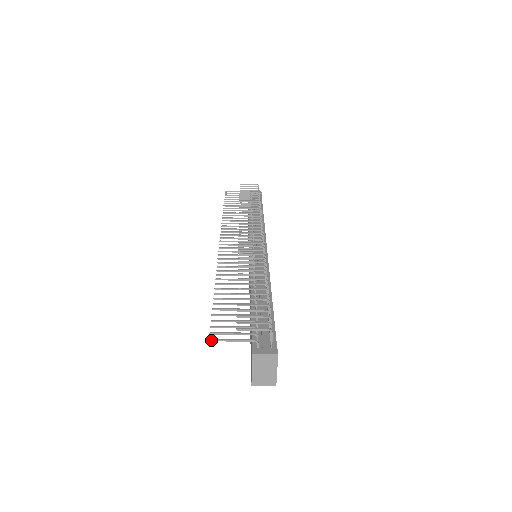
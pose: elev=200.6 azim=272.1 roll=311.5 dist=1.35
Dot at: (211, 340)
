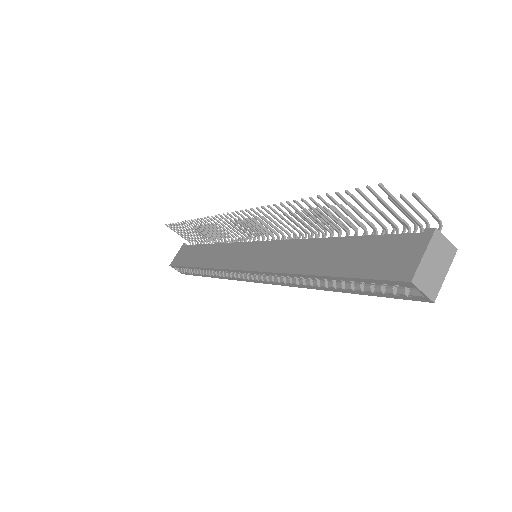
Dot at: (383, 185)
